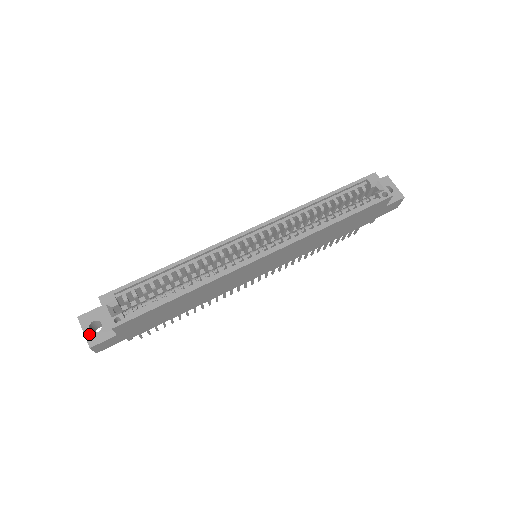
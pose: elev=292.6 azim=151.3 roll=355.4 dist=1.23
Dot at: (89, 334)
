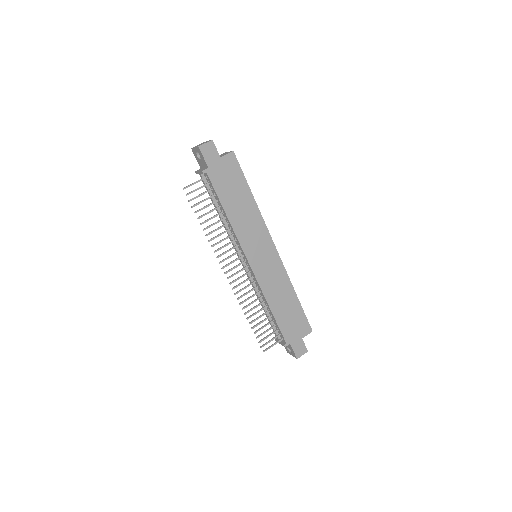
Dot at: occluded
